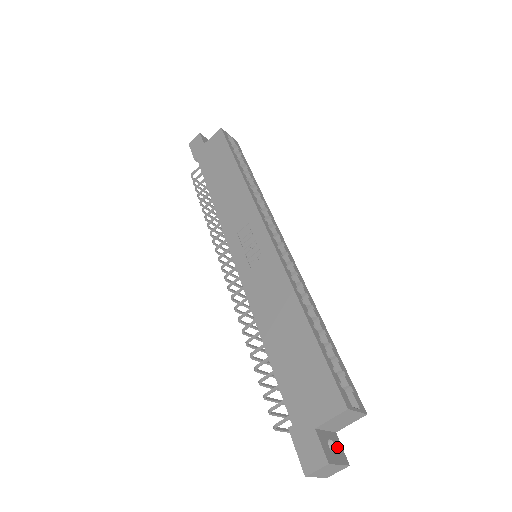
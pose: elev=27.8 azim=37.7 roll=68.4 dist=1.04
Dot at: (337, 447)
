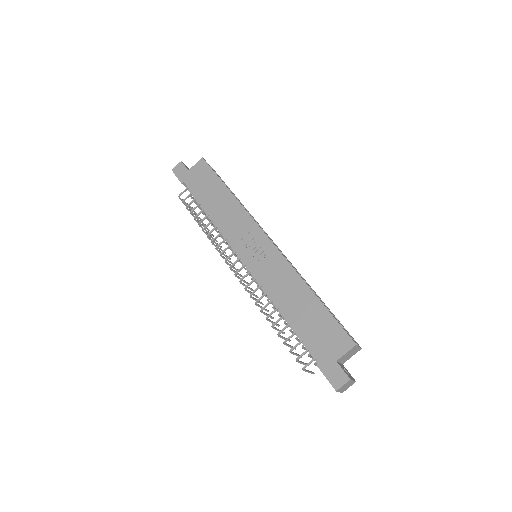
Dot at: (347, 372)
